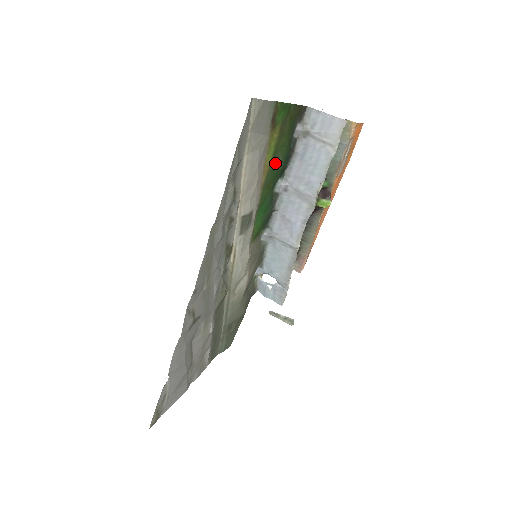
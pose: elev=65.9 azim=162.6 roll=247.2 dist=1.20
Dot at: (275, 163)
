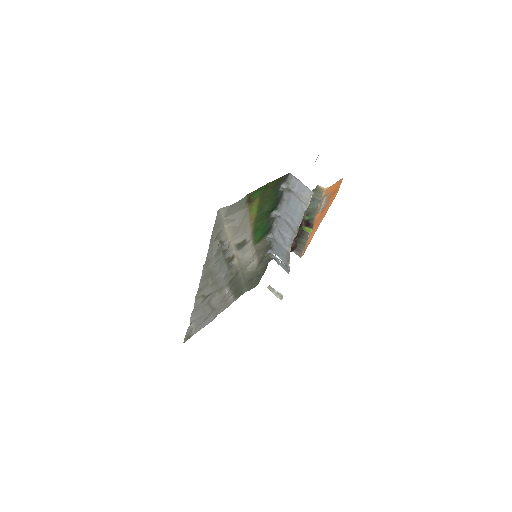
Dot at: (263, 210)
